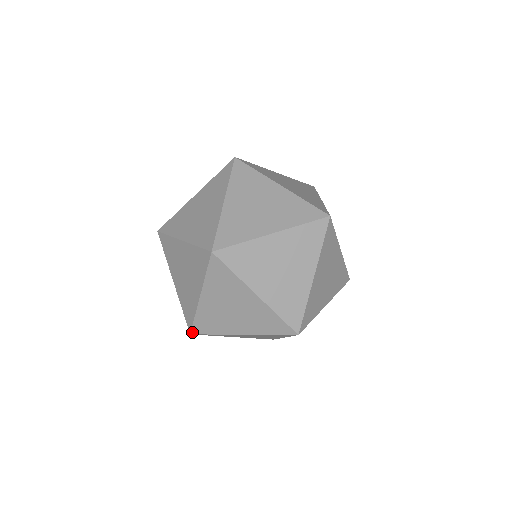
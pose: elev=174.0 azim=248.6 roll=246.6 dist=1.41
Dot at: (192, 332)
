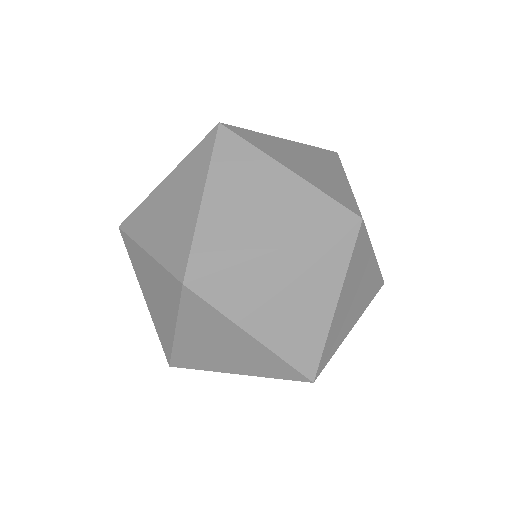
Dot at: (123, 223)
